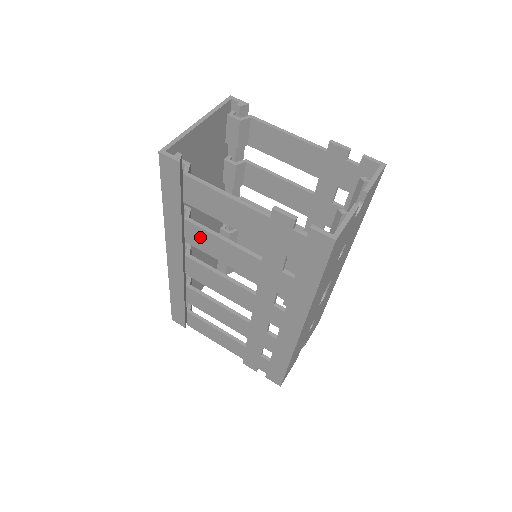
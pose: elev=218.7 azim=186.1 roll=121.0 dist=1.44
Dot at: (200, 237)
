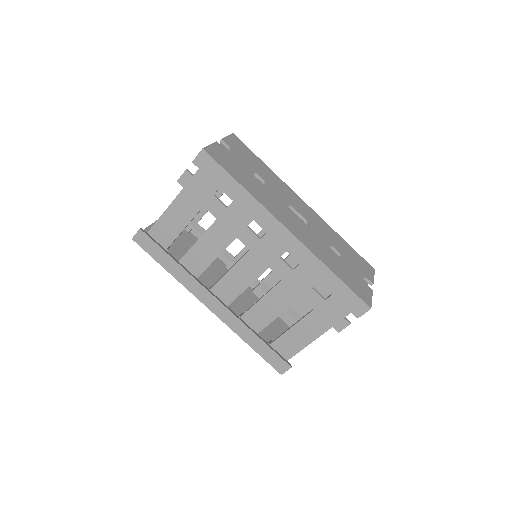
Dot at: (194, 260)
